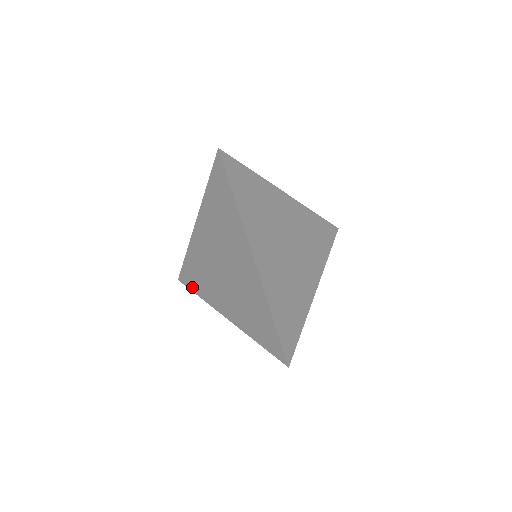
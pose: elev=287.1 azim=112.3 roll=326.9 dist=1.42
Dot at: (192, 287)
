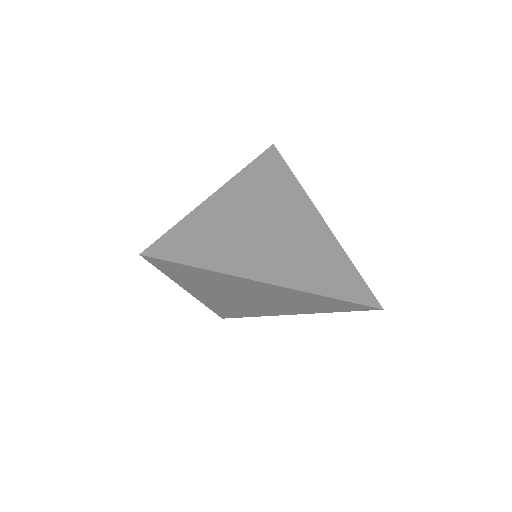
Dot at: (240, 316)
